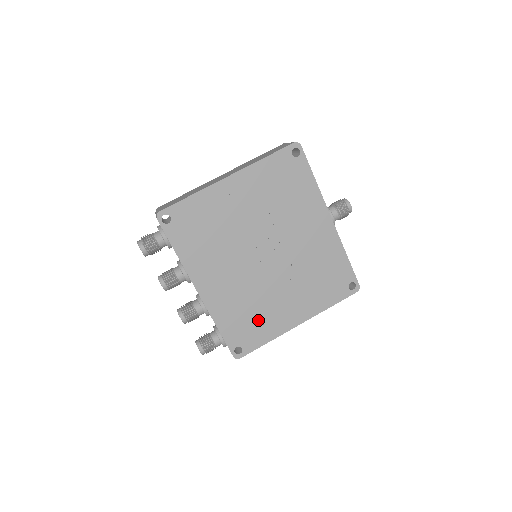
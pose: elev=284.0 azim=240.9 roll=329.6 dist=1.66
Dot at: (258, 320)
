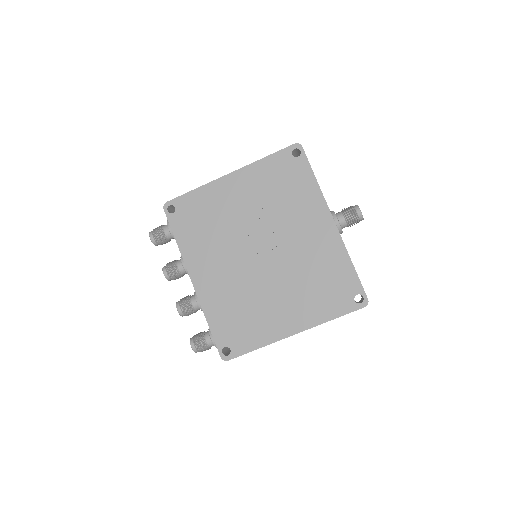
Dot at: (249, 321)
